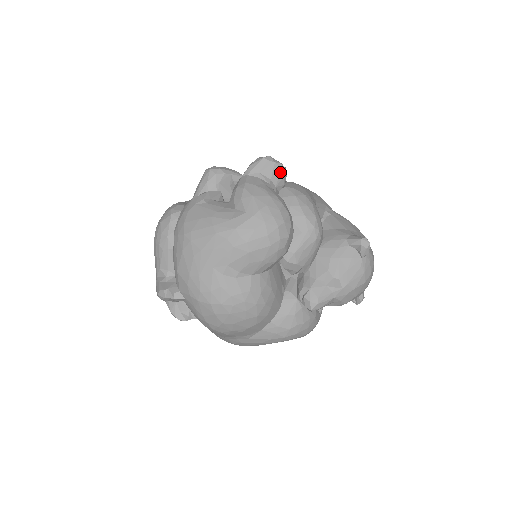
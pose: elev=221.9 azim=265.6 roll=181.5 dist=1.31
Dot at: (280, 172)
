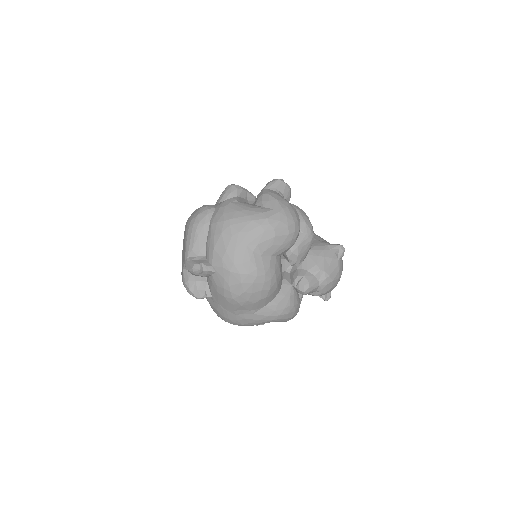
Dot at: (289, 191)
